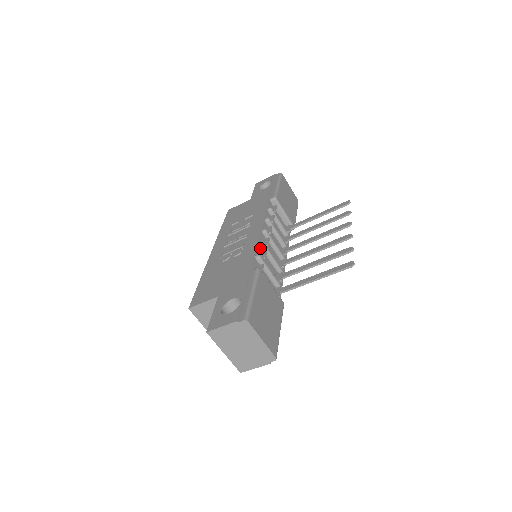
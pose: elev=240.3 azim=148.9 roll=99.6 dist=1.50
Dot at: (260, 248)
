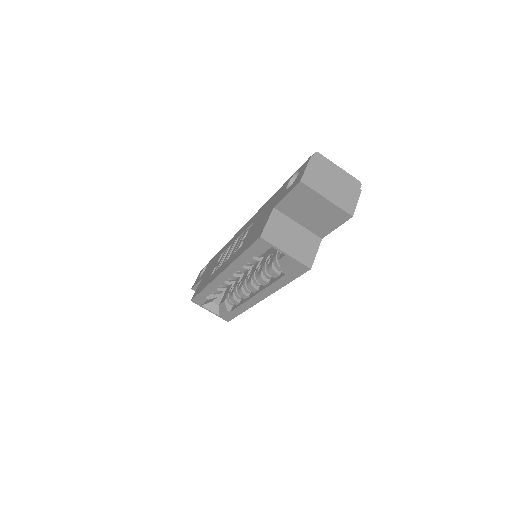
Dot at: occluded
